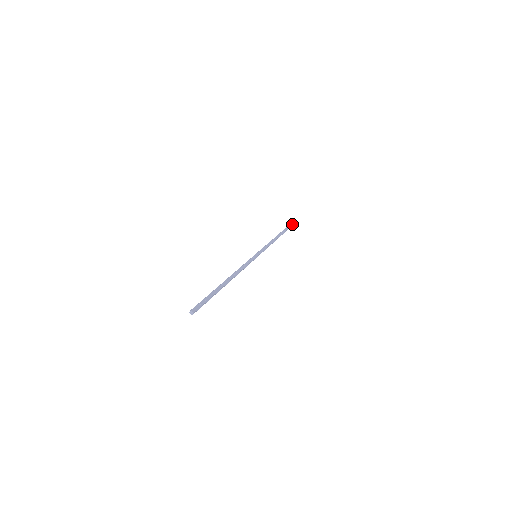
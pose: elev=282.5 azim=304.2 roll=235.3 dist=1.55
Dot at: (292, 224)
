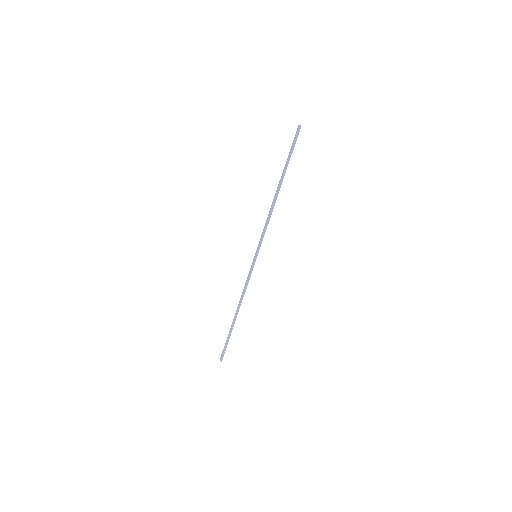
Dot at: occluded
